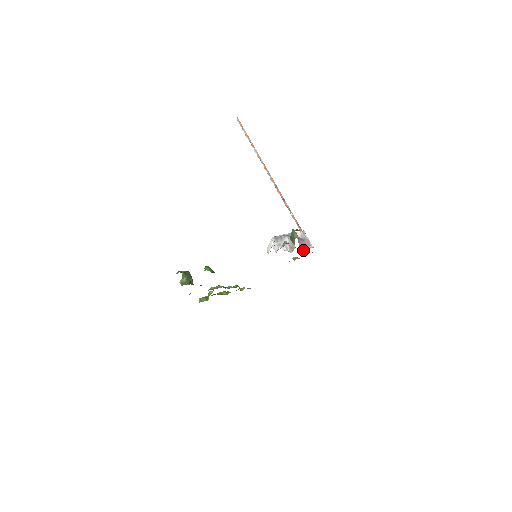
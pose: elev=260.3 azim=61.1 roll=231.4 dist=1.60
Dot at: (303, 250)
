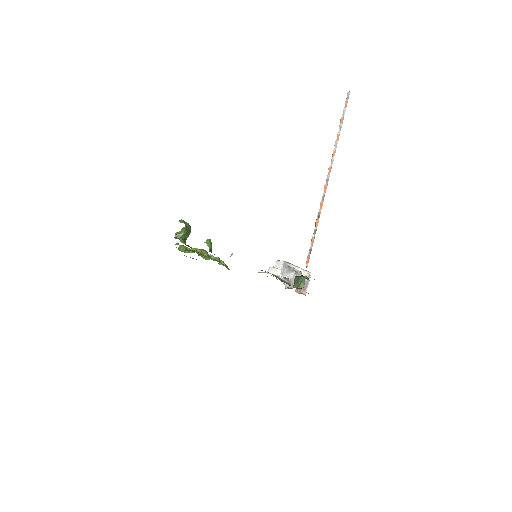
Dot at: (296, 292)
